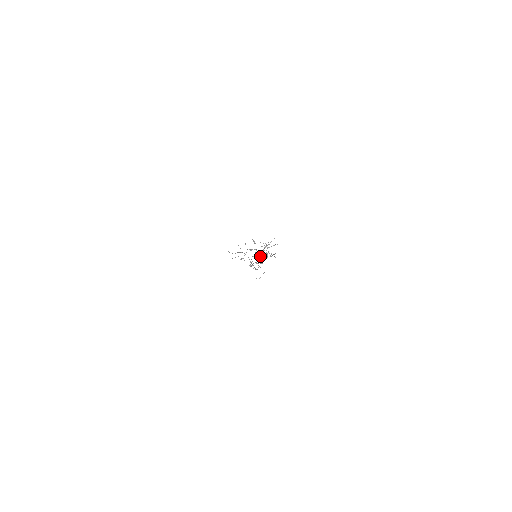
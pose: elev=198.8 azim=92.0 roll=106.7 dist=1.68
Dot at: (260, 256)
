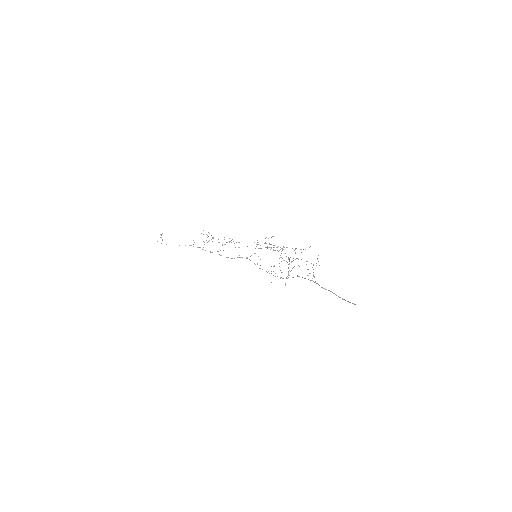
Dot at: (213, 238)
